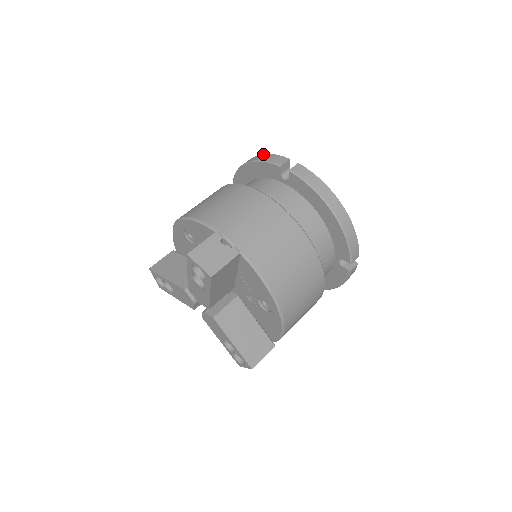
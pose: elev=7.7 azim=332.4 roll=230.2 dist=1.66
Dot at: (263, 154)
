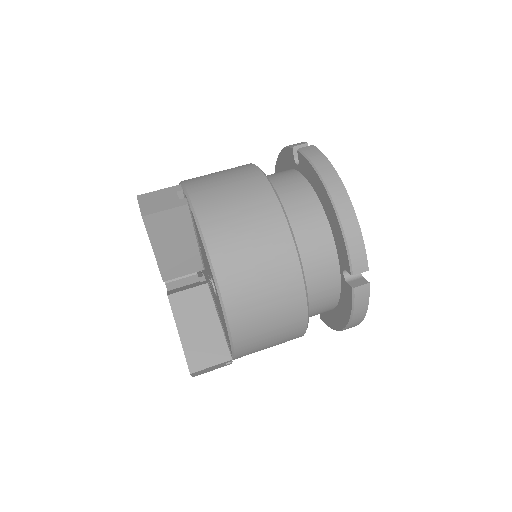
Dot at: occluded
